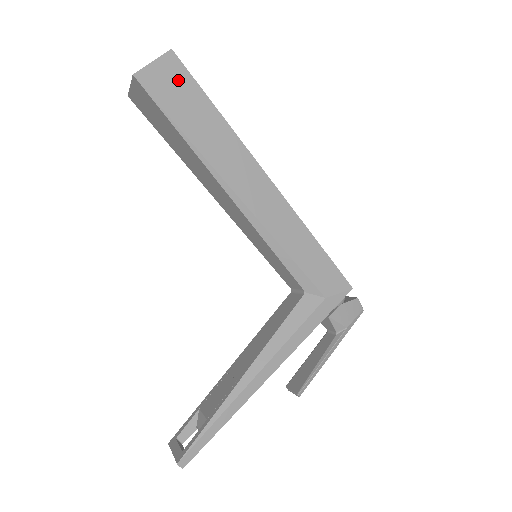
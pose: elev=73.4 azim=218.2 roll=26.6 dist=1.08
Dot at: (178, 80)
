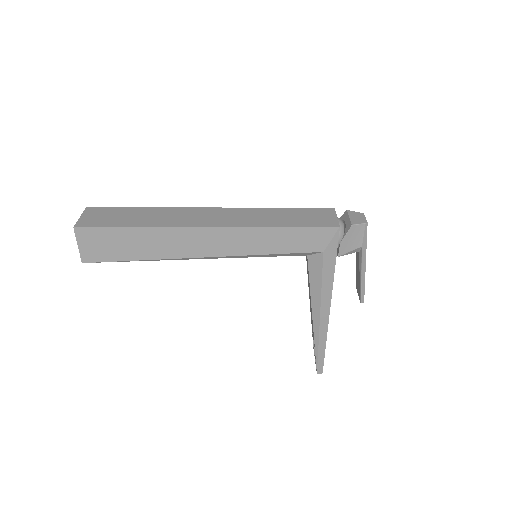
Dot at: (98, 239)
